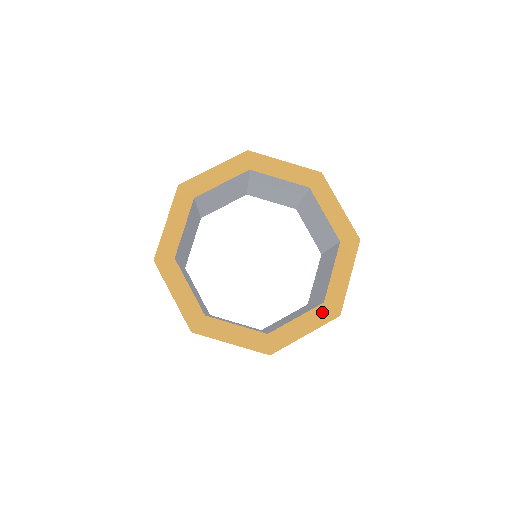
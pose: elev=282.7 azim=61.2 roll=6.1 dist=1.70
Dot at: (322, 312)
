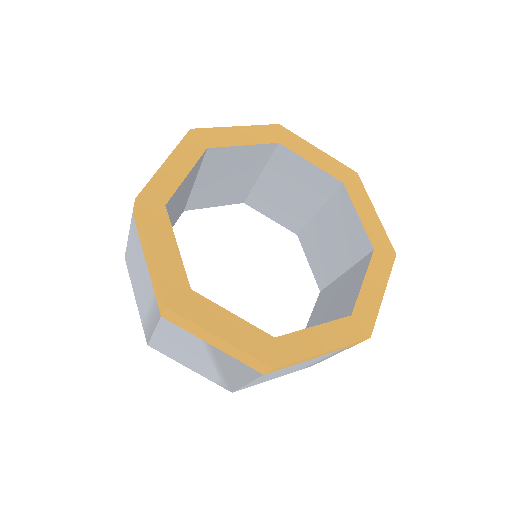
Dot at: (348, 327)
